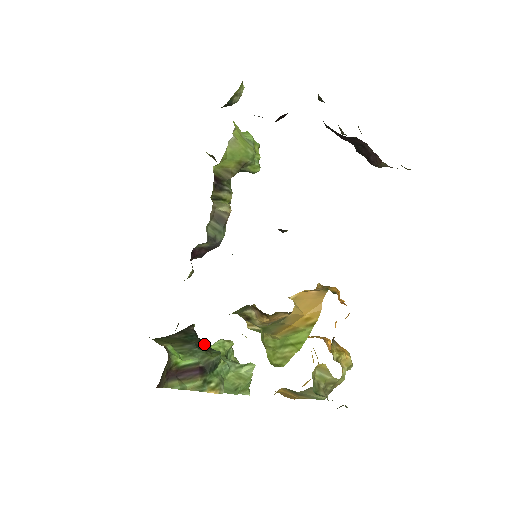
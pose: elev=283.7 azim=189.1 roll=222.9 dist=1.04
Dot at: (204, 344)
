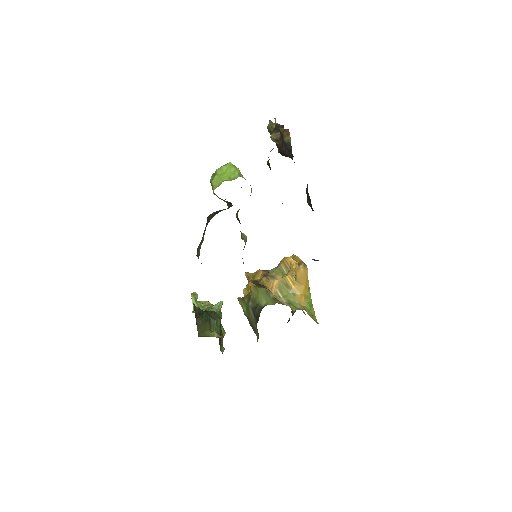
Dot at: (210, 313)
